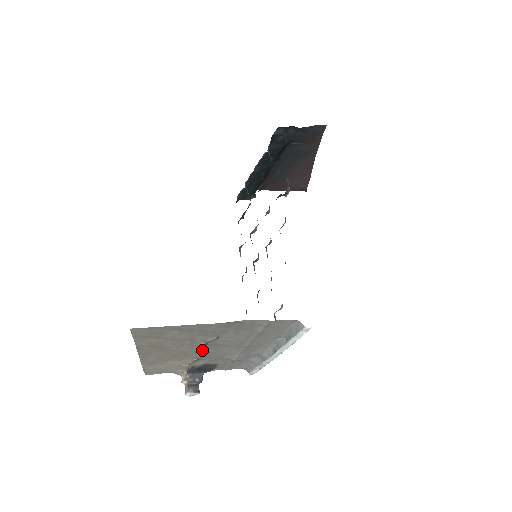
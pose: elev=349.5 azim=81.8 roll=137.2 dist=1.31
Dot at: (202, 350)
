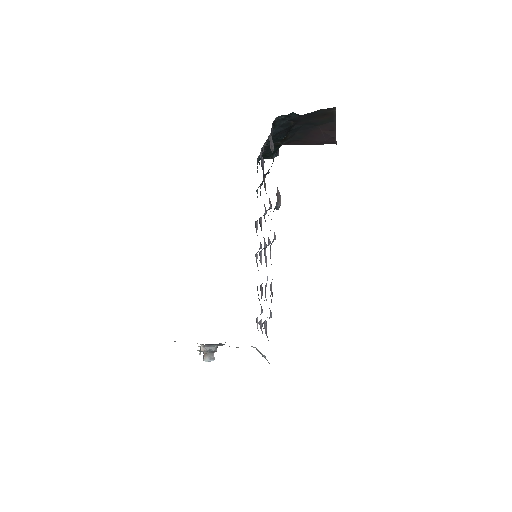
Dot at: occluded
